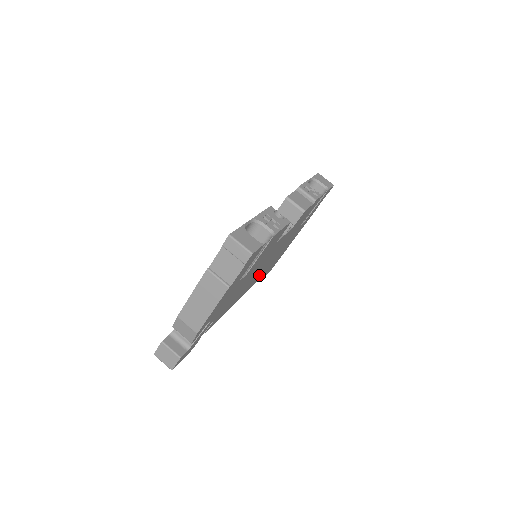
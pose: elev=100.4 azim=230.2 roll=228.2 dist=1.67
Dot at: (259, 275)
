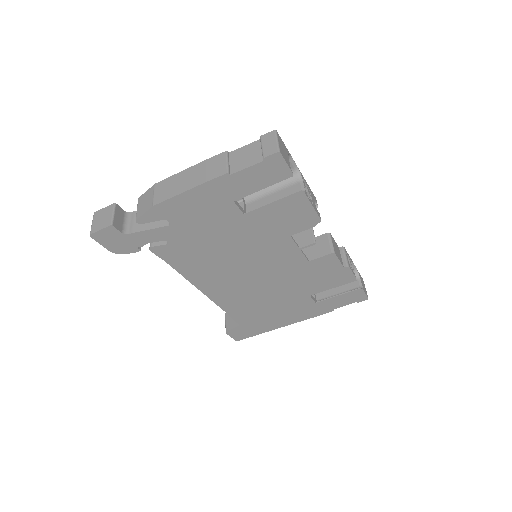
Dot at: (236, 295)
